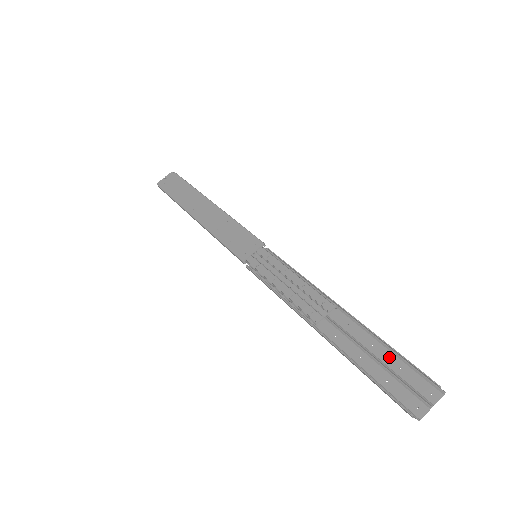
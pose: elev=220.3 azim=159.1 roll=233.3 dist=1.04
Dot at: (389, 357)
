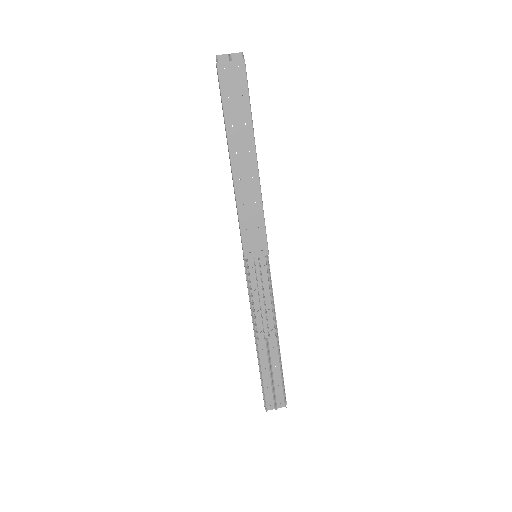
Dot at: (278, 378)
